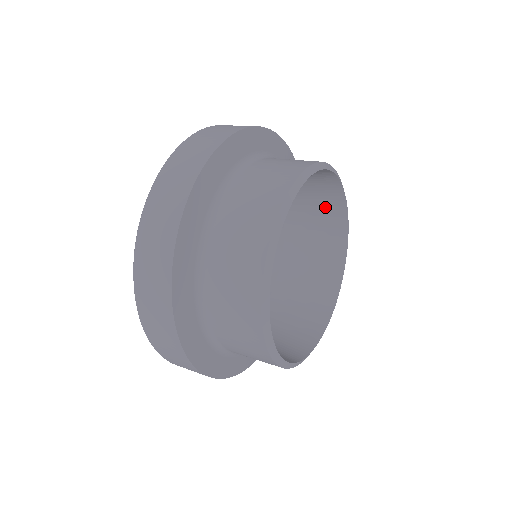
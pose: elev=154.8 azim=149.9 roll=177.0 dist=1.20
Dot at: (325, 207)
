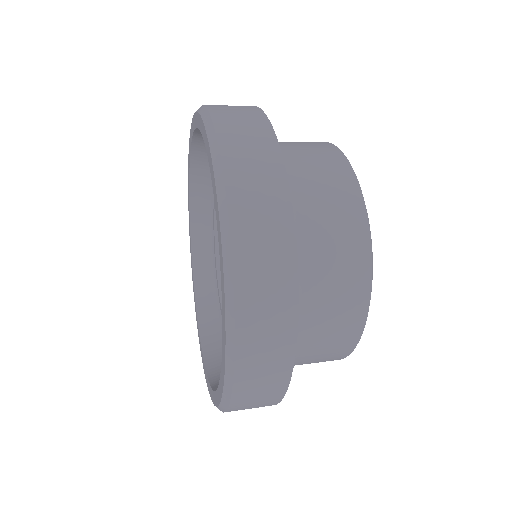
Dot at: occluded
